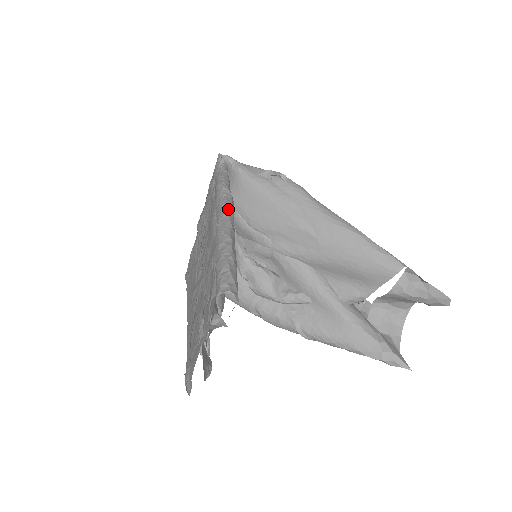
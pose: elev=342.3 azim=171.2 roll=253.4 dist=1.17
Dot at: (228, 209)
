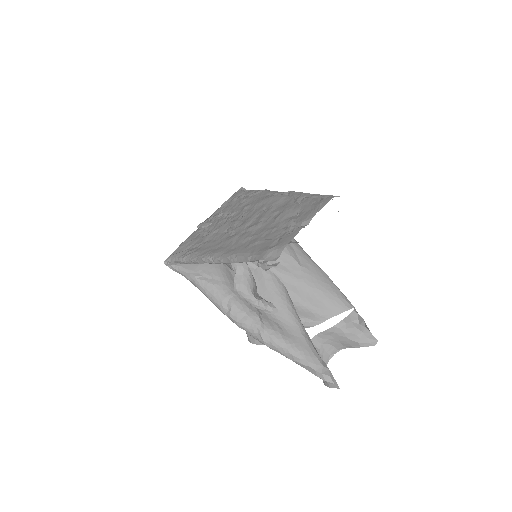
Dot at: occluded
